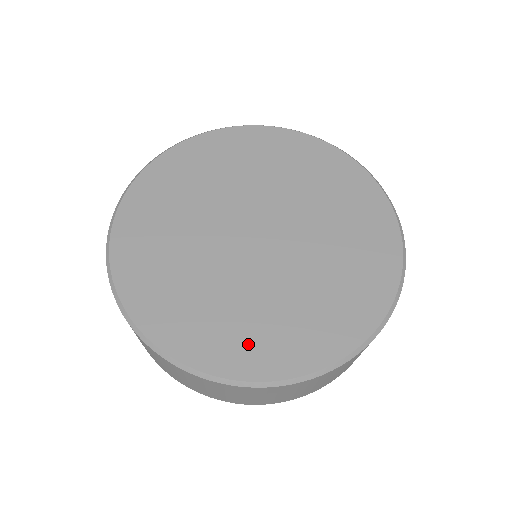
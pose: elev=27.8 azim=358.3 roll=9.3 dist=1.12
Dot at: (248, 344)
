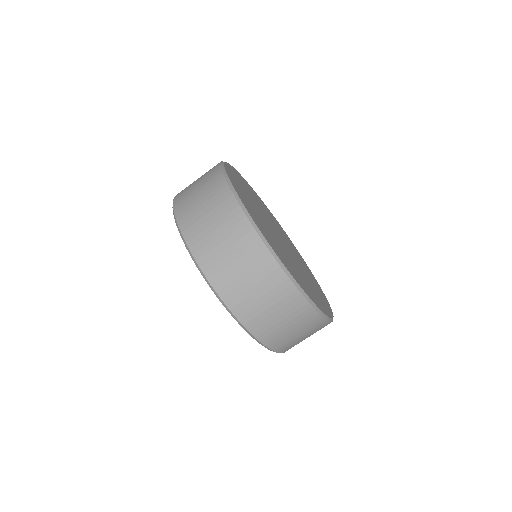
Dot at: (305, 286)
